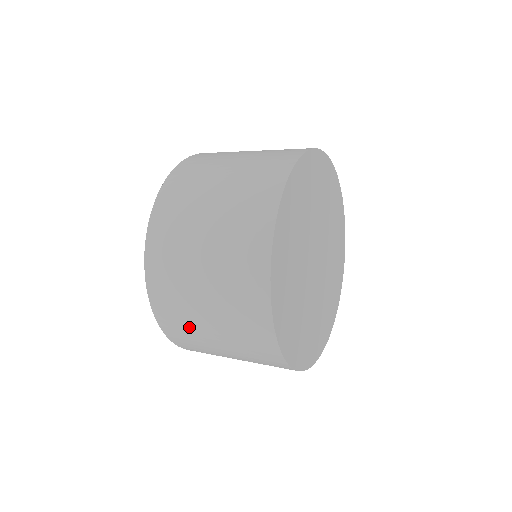
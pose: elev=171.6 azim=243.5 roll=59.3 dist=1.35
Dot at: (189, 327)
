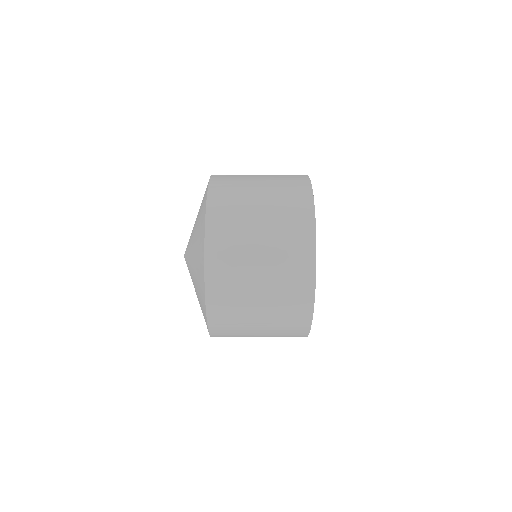
Dot at: (237, 292)
